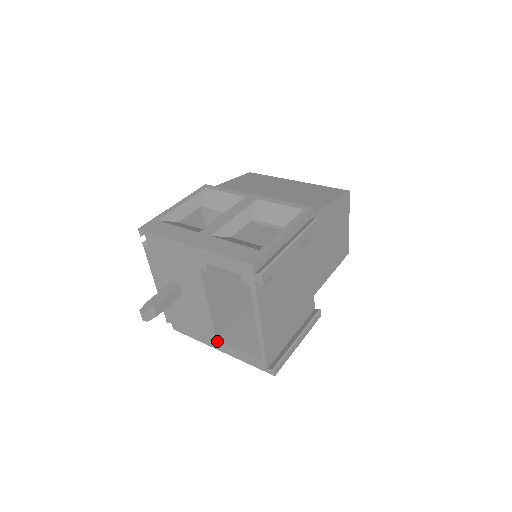
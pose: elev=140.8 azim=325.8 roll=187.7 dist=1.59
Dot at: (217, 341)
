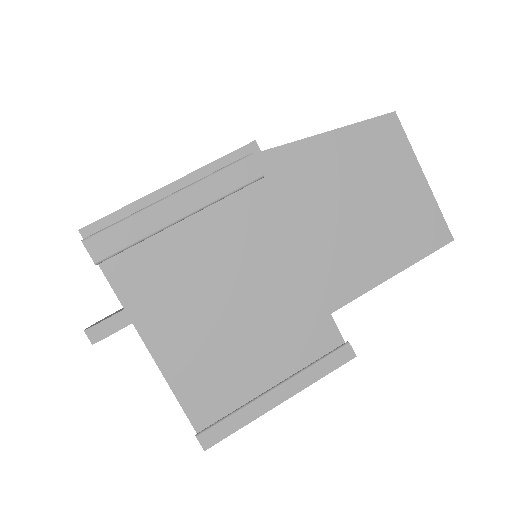
Dot at: occluded
